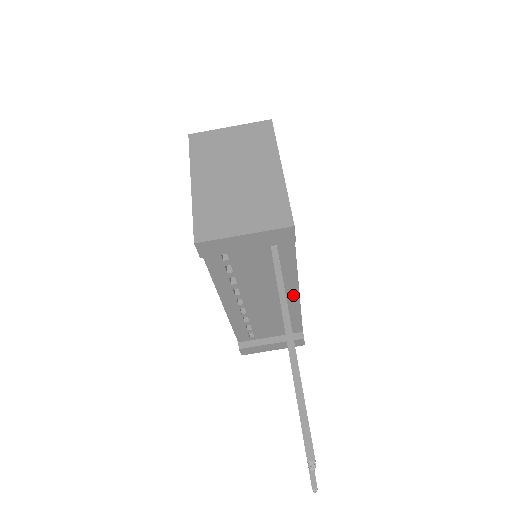
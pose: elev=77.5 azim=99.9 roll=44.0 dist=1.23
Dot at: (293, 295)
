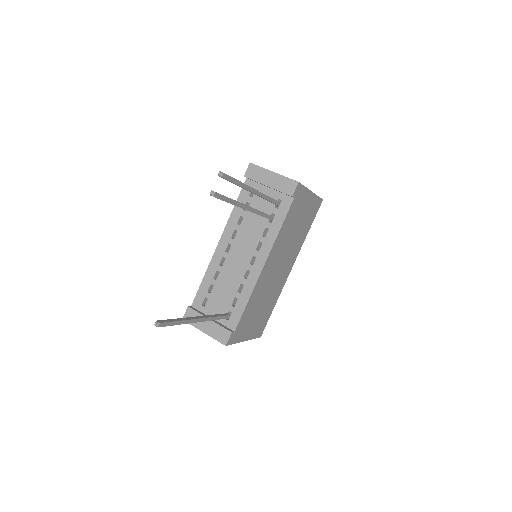
Dot at: (258, 267)
